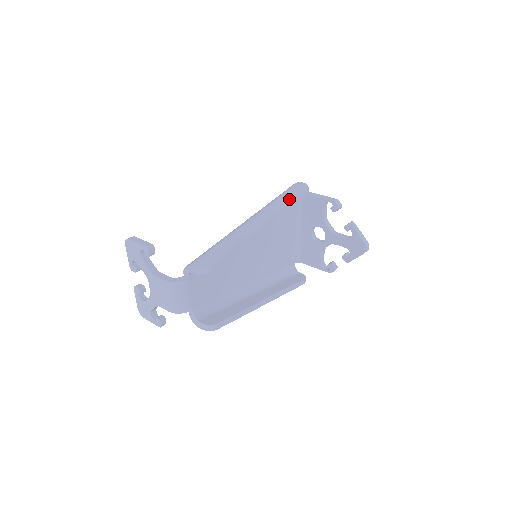
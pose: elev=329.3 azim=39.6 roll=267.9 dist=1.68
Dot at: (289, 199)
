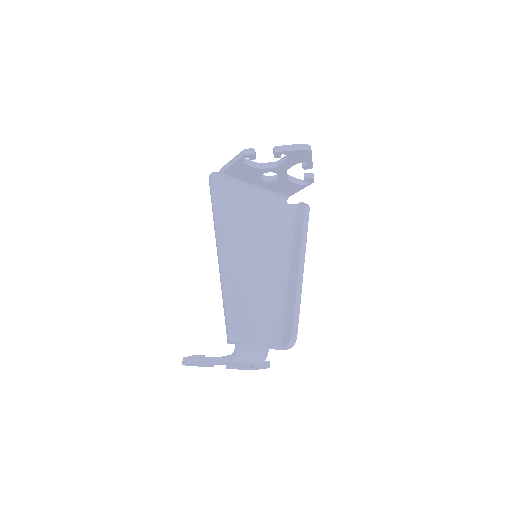
Dot at: (219, 204)
